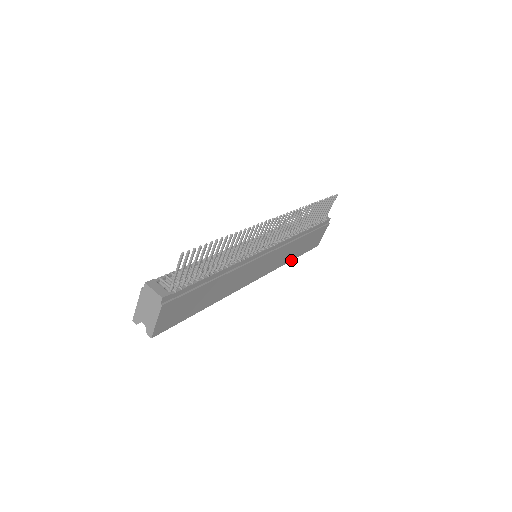
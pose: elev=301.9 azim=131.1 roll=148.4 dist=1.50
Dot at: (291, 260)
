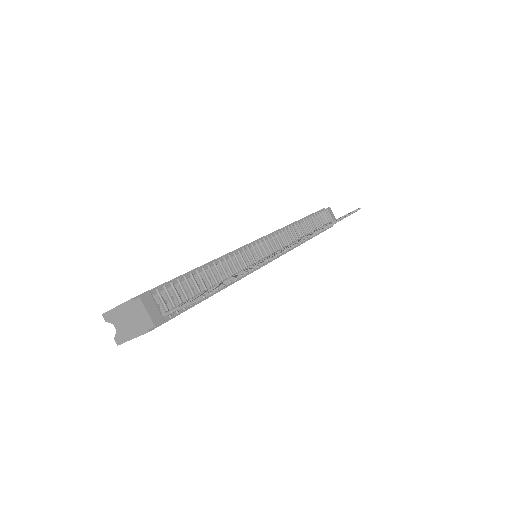
Dot at: occluded
